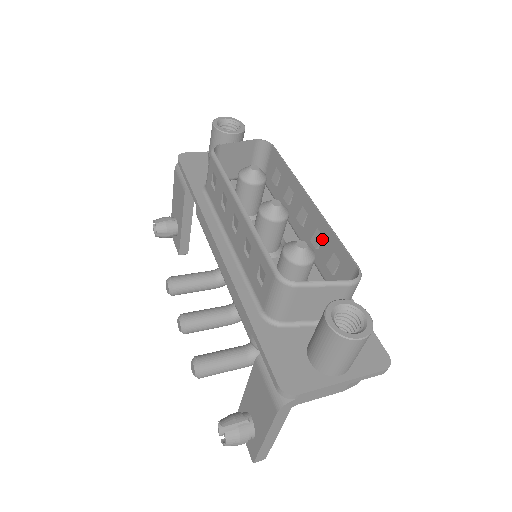
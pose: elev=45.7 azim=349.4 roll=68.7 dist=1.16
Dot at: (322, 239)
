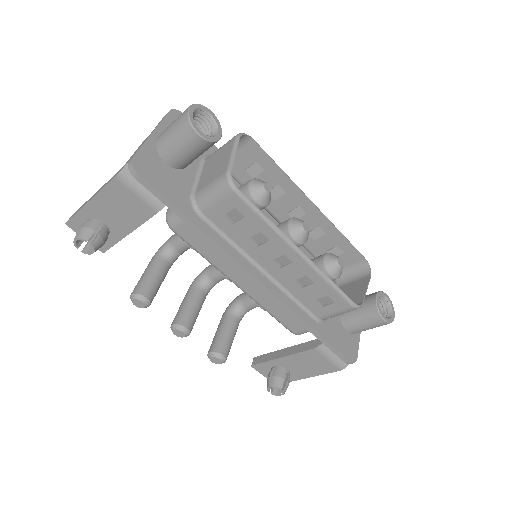
Dot at: (324, 235)
